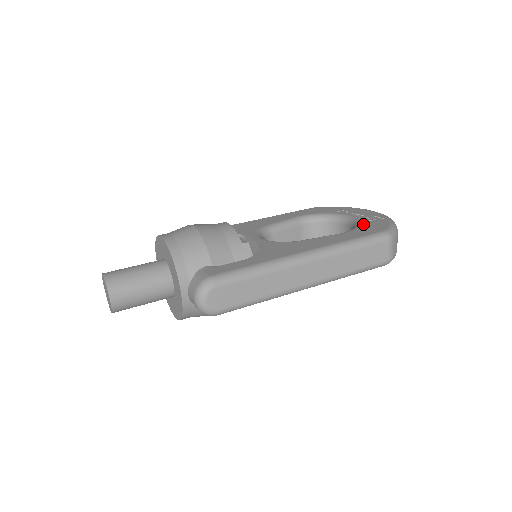
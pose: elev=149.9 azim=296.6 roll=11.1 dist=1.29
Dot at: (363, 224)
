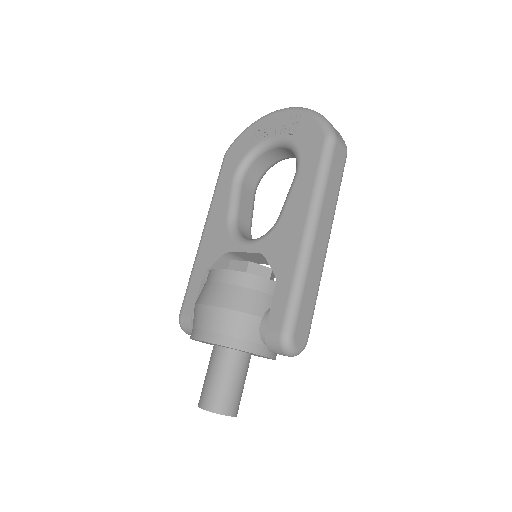
Dot at: (297, 142)
